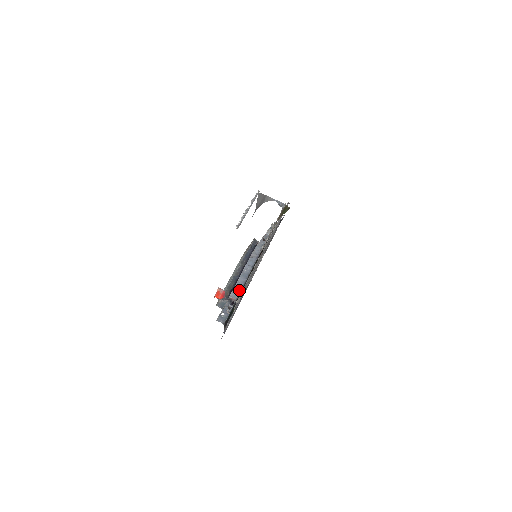
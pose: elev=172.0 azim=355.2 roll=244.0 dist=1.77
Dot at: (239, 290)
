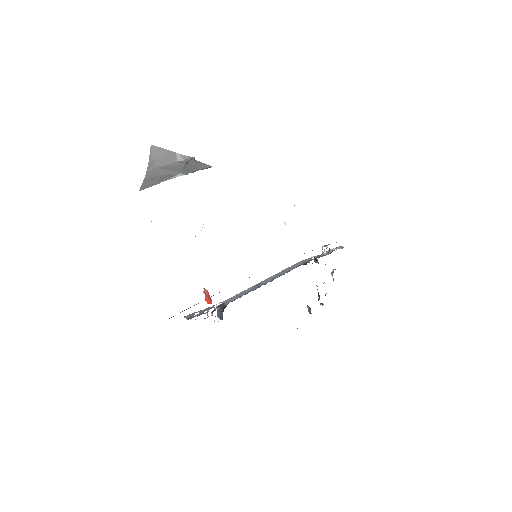
Dot at: (239, 297)
